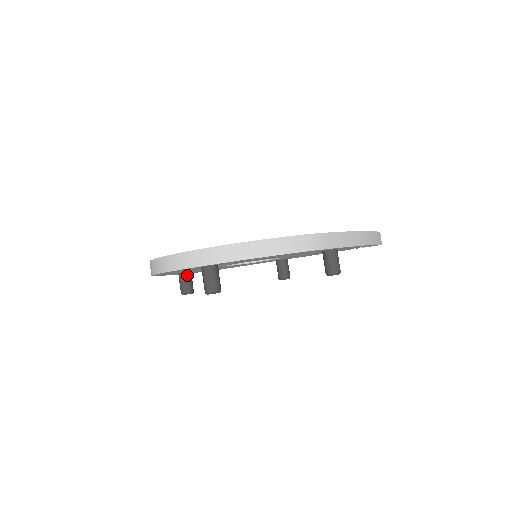
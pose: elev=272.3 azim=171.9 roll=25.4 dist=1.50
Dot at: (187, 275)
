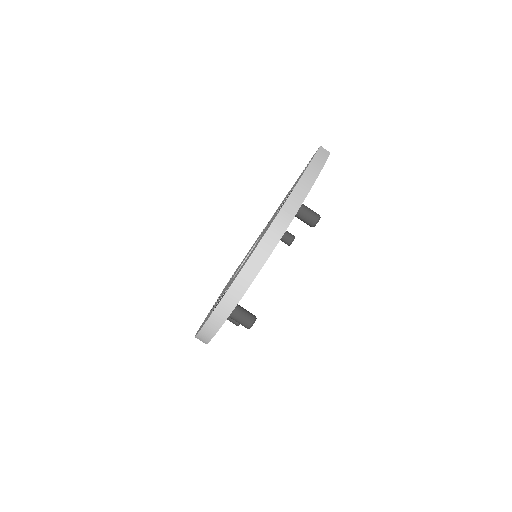
Dot at: occluded
